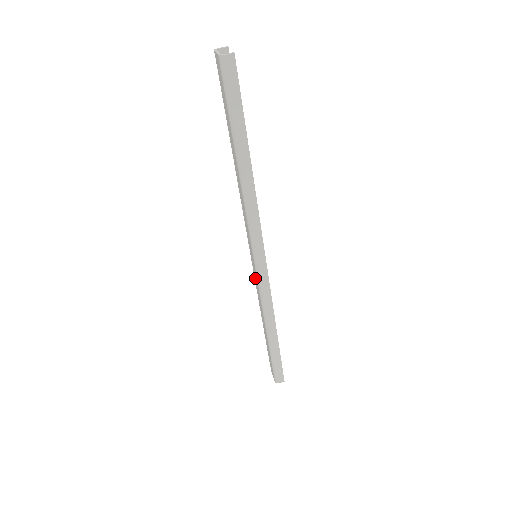
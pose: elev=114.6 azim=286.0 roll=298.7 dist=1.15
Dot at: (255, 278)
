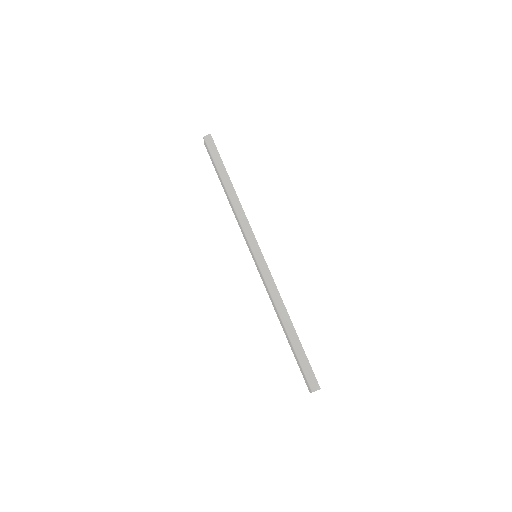
Dot at: (261, 277)
